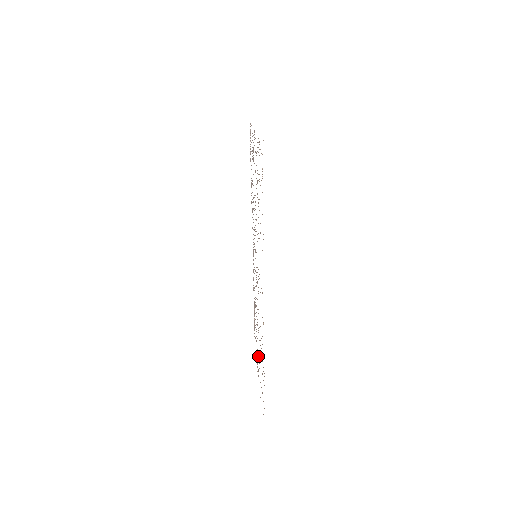
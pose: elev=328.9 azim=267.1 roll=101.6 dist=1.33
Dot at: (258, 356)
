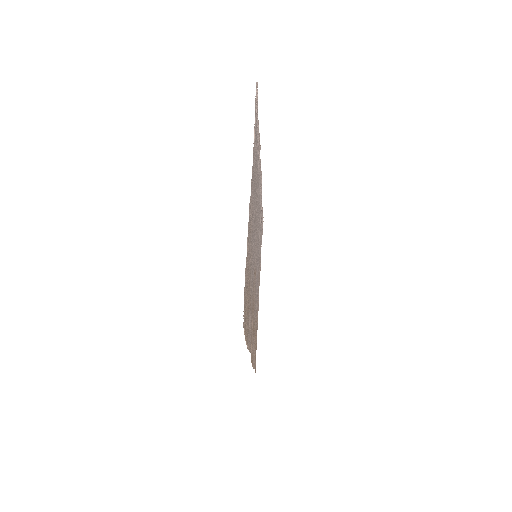
Dot at: occluded
